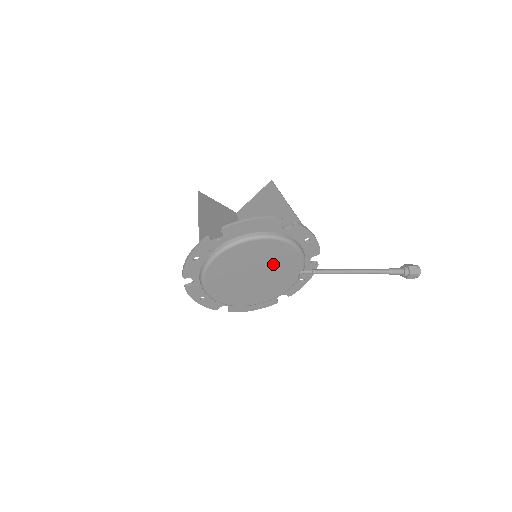
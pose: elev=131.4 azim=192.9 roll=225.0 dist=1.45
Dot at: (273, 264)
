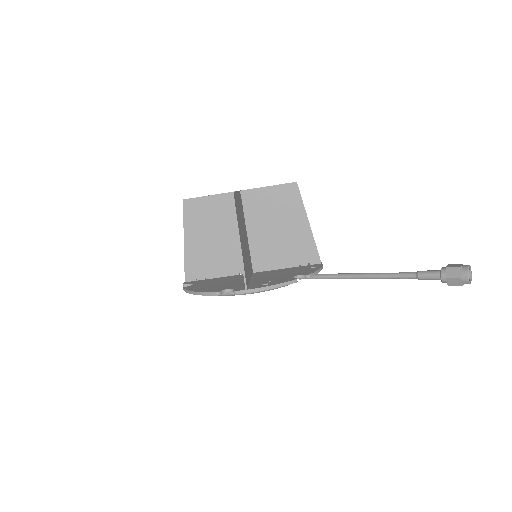
Dot at: occluded
